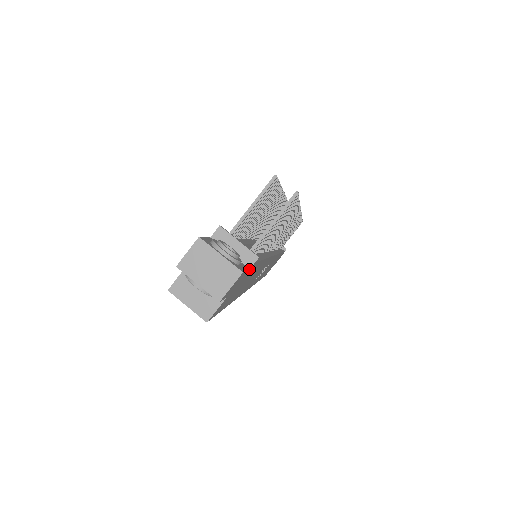
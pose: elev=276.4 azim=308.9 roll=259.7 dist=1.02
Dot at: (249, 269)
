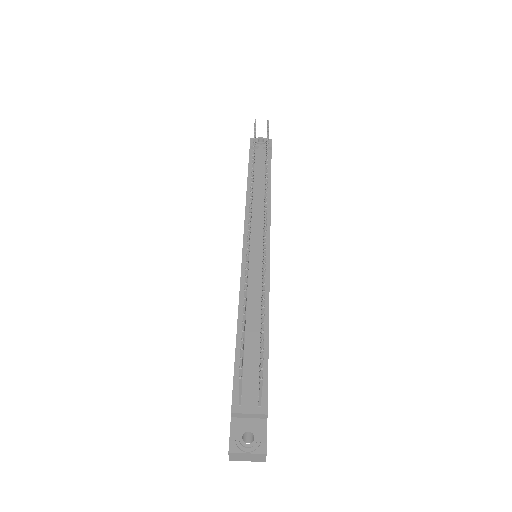
Dot at: occluded
